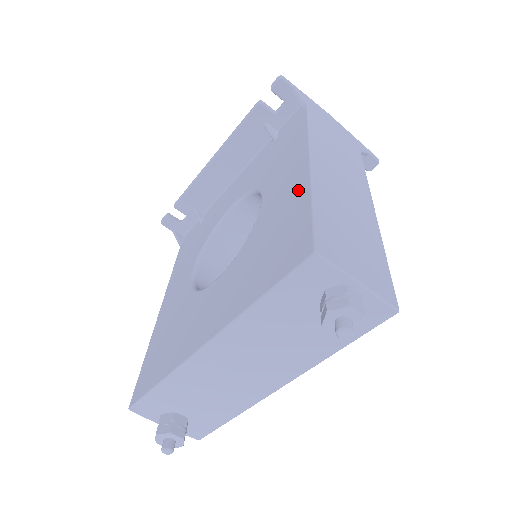
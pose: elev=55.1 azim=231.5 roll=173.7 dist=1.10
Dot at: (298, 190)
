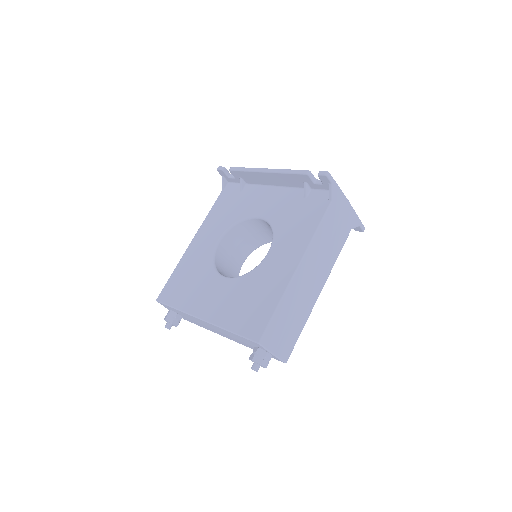
Dot at: (280, 284)
